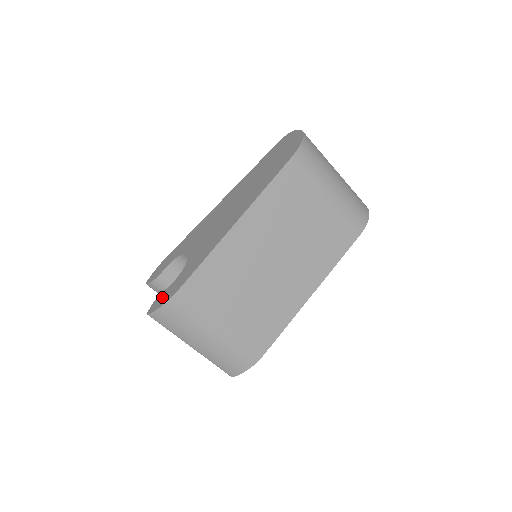
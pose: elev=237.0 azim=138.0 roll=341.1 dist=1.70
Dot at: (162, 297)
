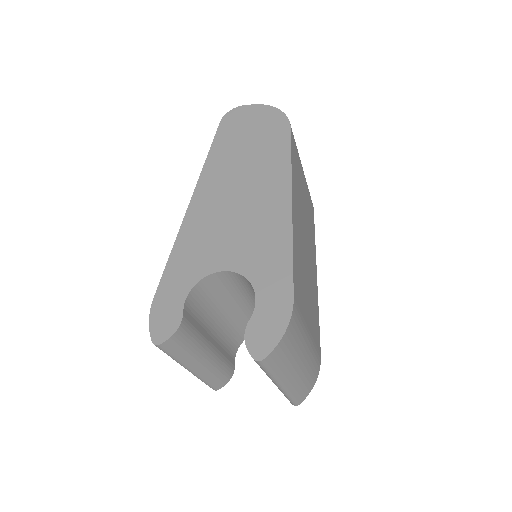
Dot at: (262, 328)
